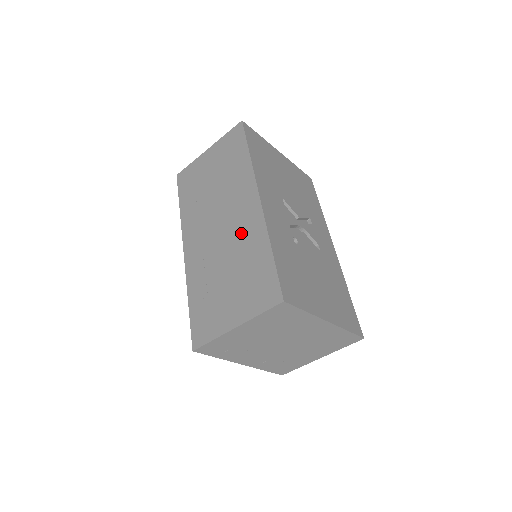
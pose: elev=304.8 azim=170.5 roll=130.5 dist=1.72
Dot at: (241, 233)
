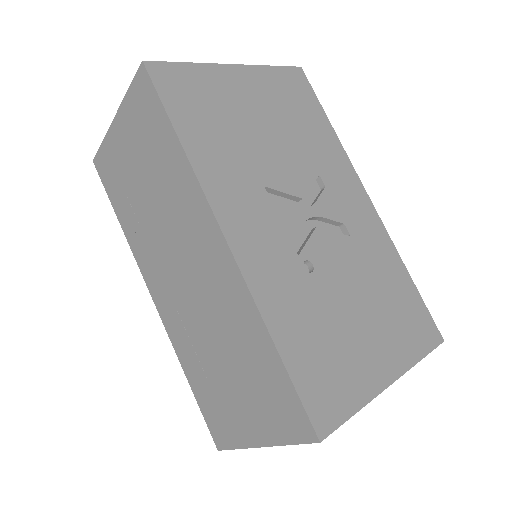
Dot at: (219, 299)
